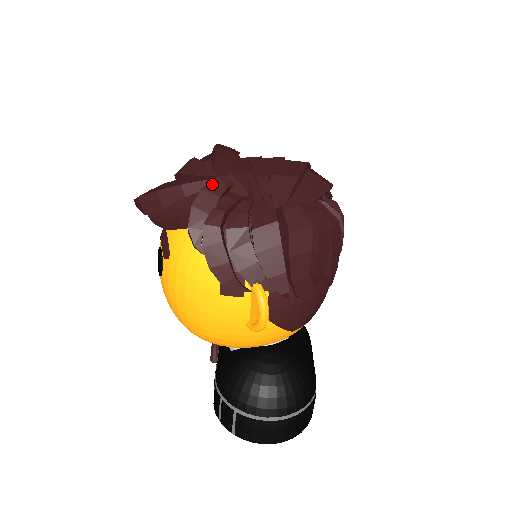
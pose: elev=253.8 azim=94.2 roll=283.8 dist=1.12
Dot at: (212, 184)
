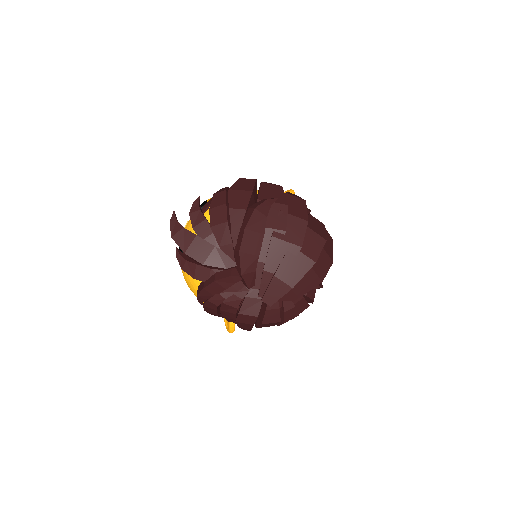
Dot at: (224, 280)
